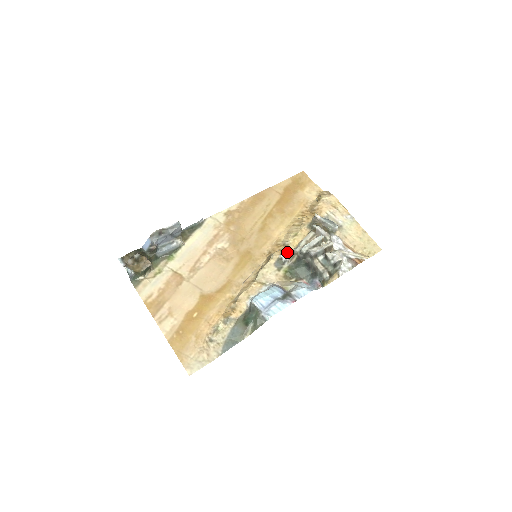
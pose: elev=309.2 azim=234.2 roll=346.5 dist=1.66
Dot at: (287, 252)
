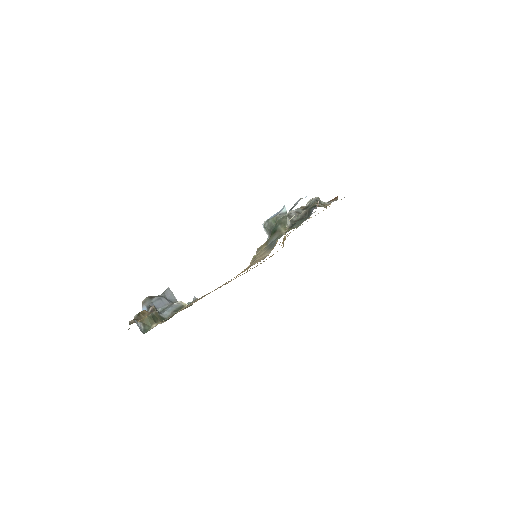
Dot at: occluded
